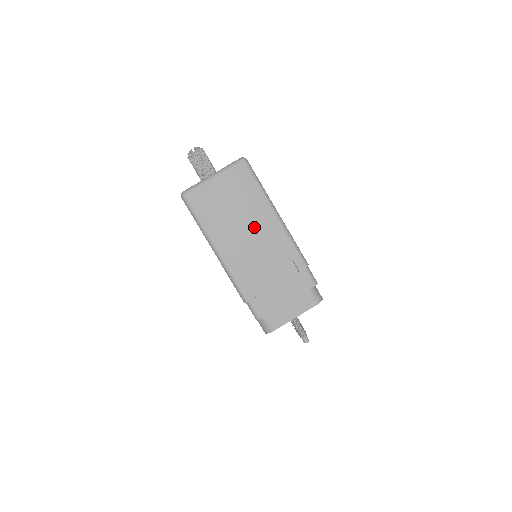
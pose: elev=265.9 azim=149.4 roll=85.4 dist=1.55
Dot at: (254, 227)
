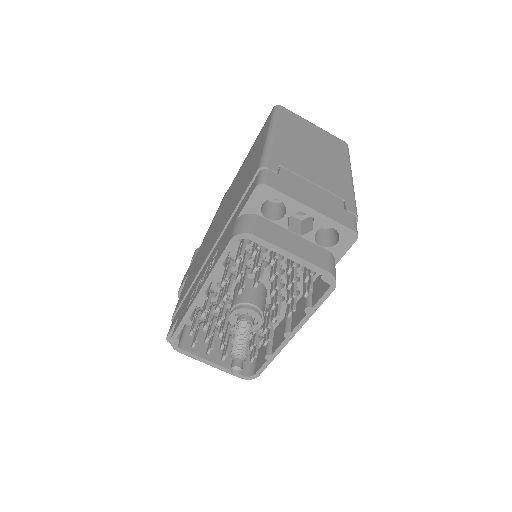
Dot at: (324, 159)
